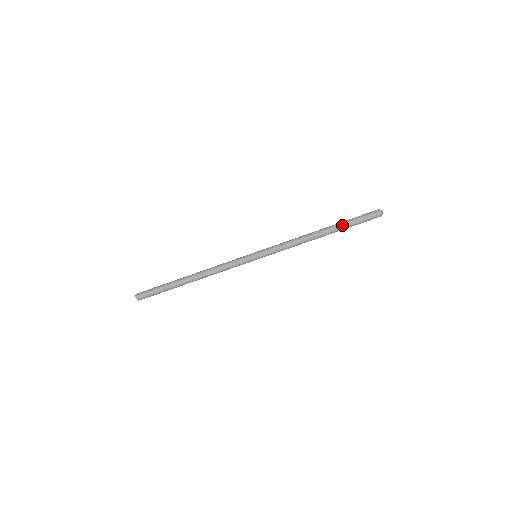
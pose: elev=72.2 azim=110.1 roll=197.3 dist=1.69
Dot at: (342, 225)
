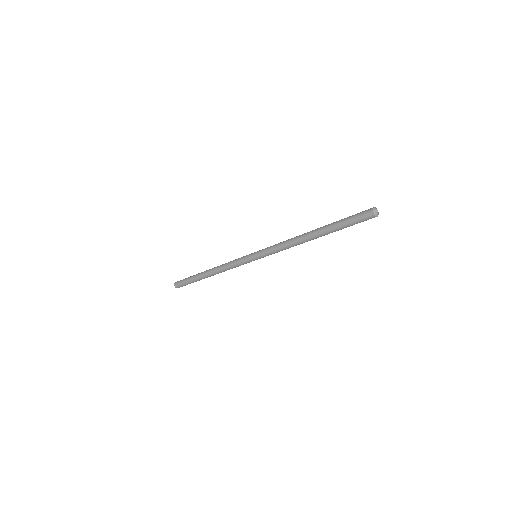
Dot at: occluded
